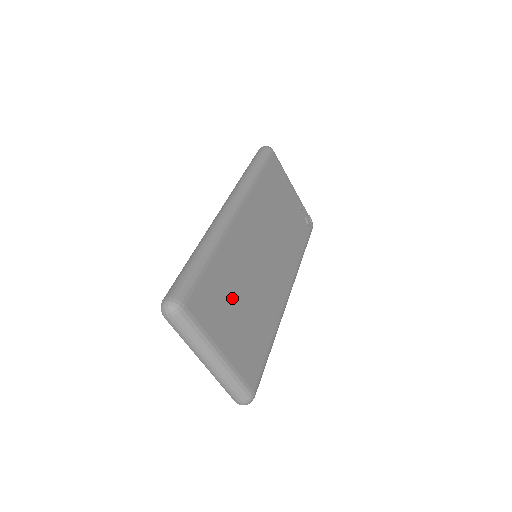
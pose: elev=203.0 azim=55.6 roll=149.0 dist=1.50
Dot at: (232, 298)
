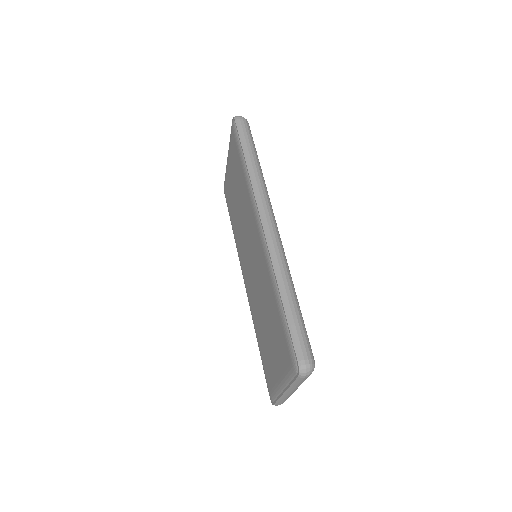
Dot at: occluded
